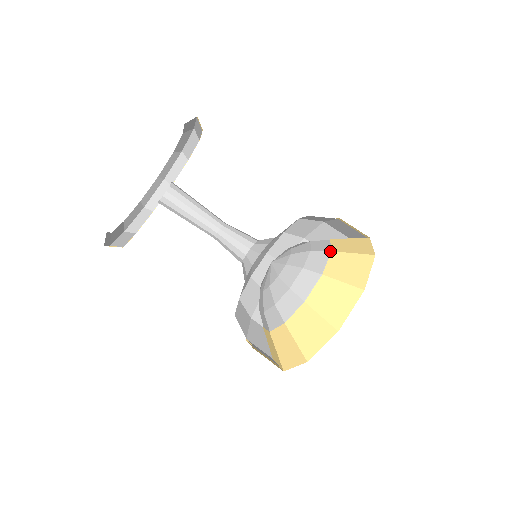
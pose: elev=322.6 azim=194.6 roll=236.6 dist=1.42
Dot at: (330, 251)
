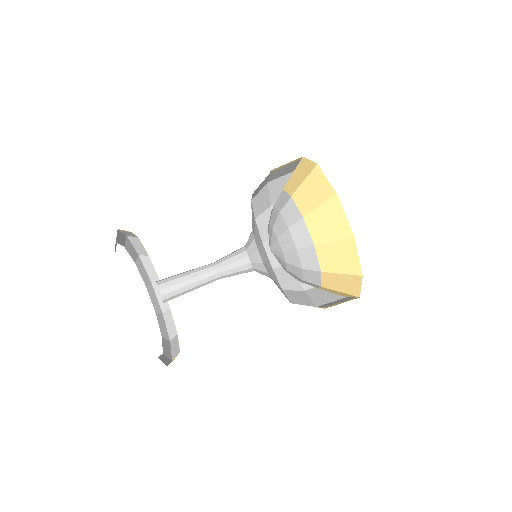
Dot at: (302, 218)
